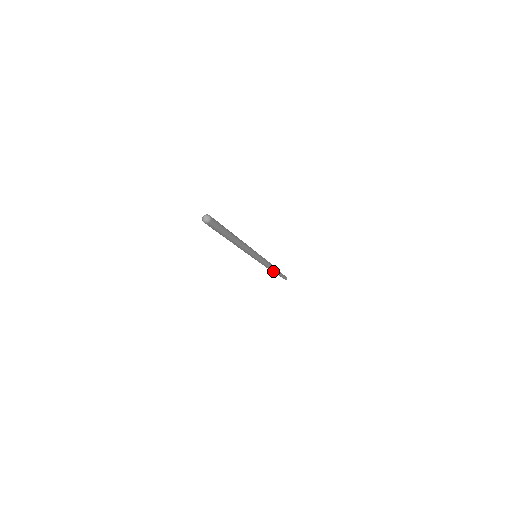
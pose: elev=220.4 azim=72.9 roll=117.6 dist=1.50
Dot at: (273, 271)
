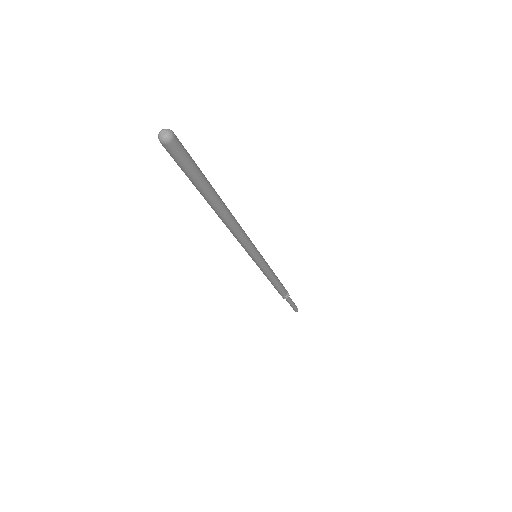
Dot at: (280, 291)
